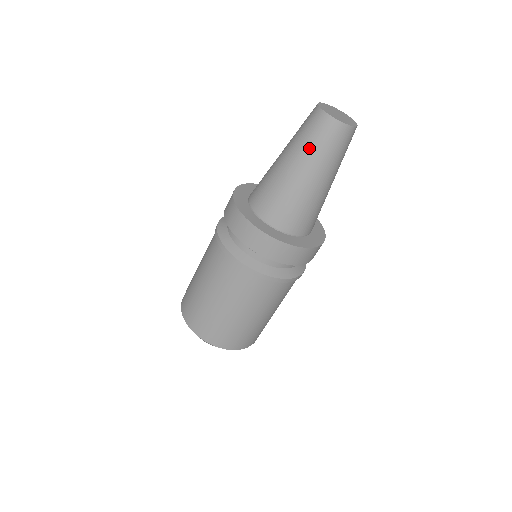
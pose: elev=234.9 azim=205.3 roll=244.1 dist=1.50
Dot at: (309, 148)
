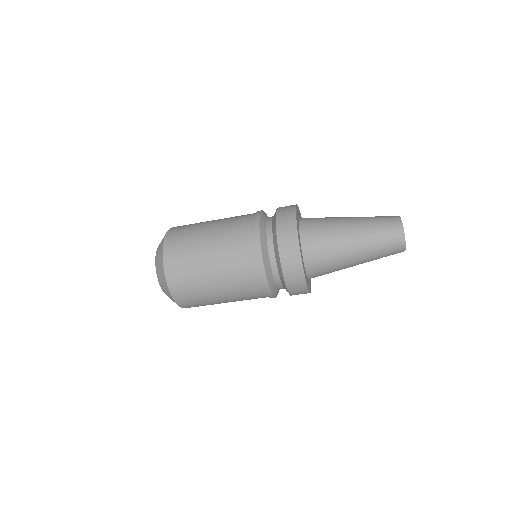
Dot at: (375, 240)
